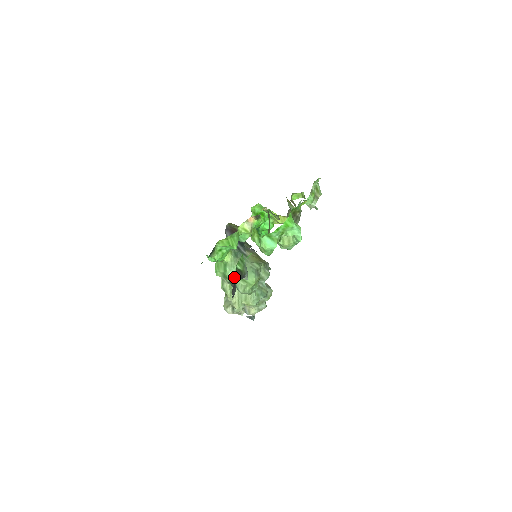
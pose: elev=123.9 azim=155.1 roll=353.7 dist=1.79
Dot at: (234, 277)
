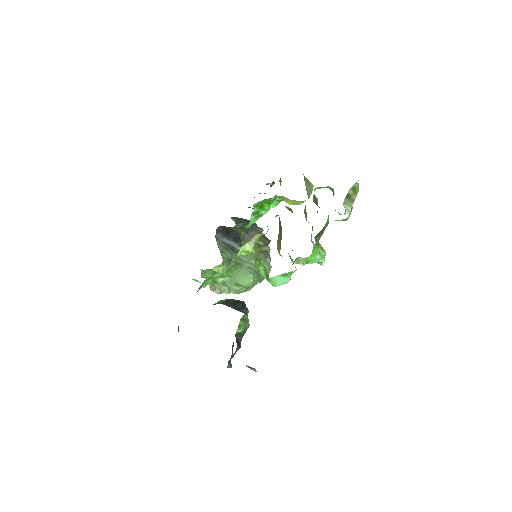
Dot at: (233, 354)
